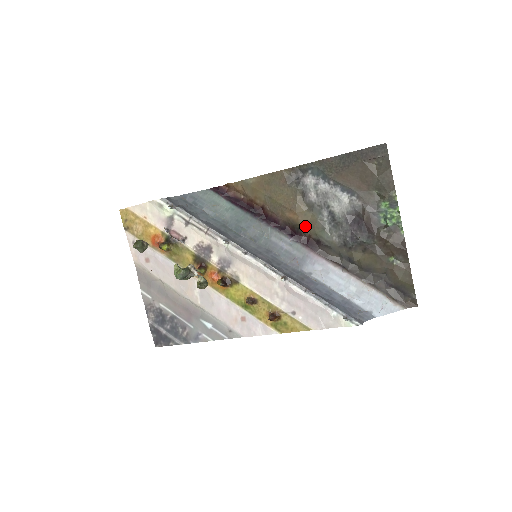
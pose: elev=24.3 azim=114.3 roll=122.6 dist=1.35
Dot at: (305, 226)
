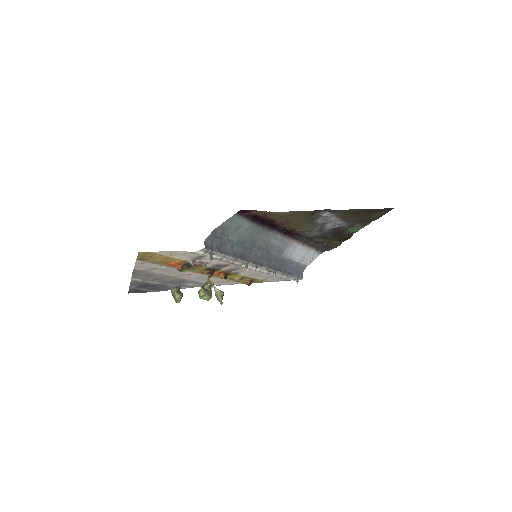
Dot at: (299, 231)
